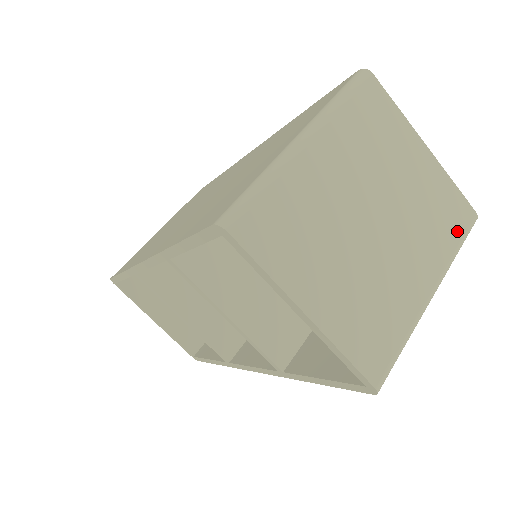
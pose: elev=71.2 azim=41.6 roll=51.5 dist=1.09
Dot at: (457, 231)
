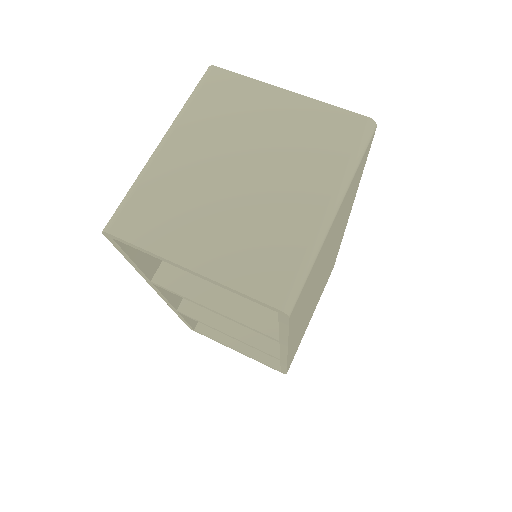
Dot at: (347, 143)
